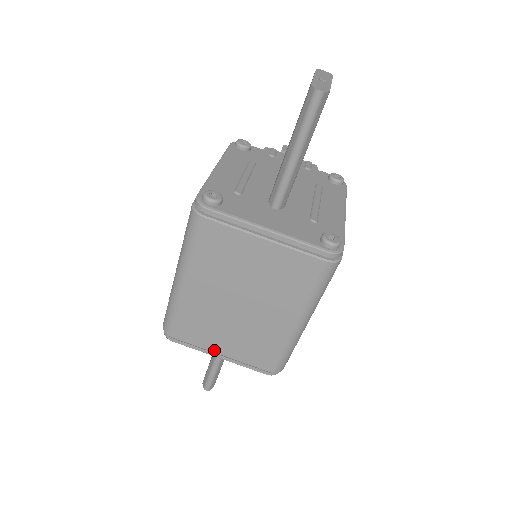
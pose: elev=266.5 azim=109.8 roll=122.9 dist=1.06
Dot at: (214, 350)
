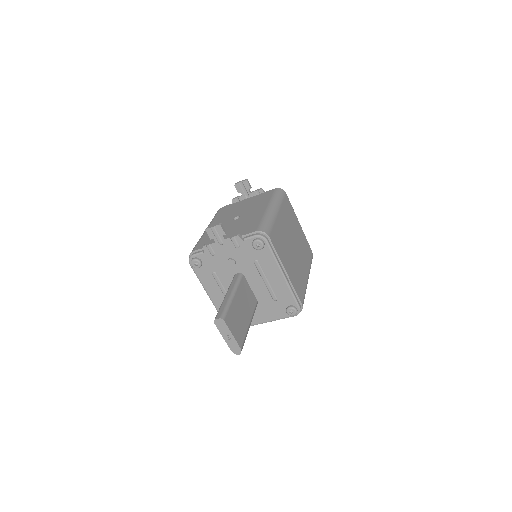
Dot at: occluded
